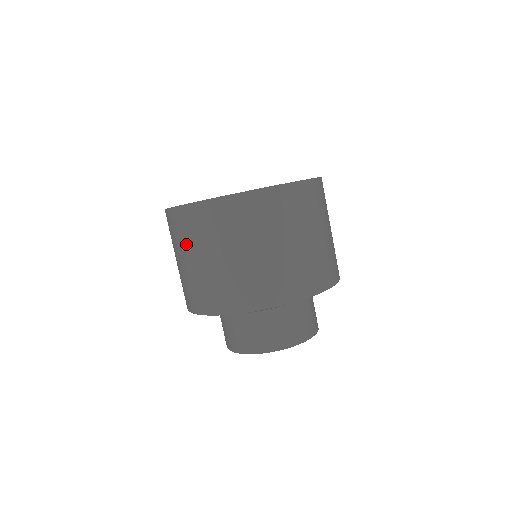
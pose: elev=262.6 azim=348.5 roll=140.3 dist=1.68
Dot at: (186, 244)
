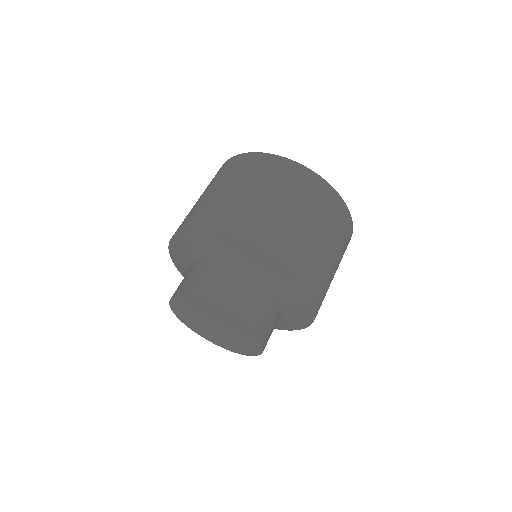
Dot at: (220, 179)
